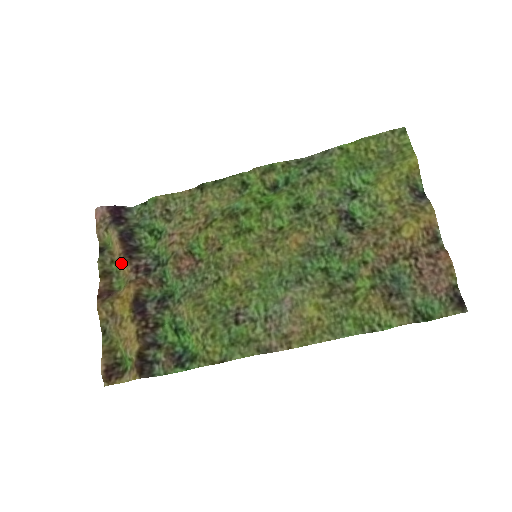
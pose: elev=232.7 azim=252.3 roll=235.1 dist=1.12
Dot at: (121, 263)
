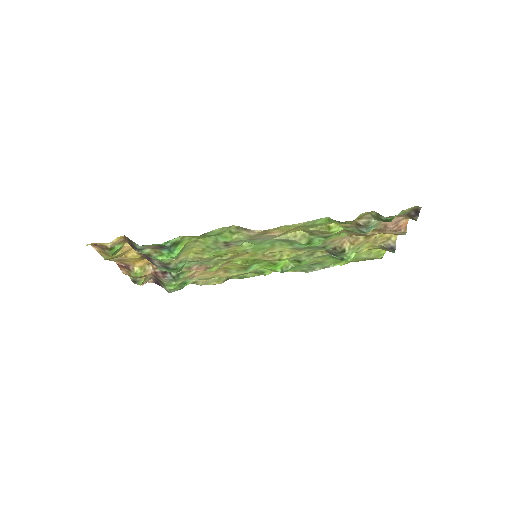
Dot at: occluded
